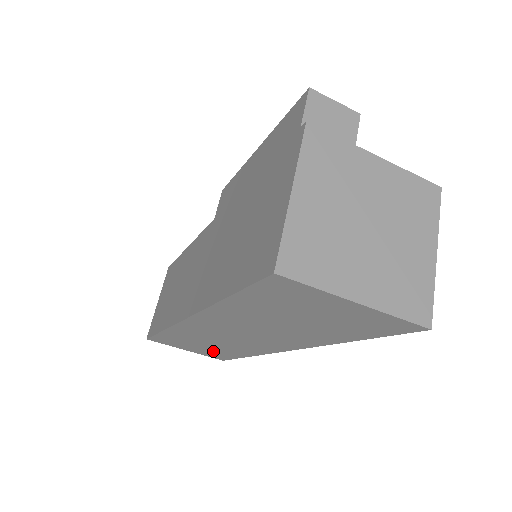
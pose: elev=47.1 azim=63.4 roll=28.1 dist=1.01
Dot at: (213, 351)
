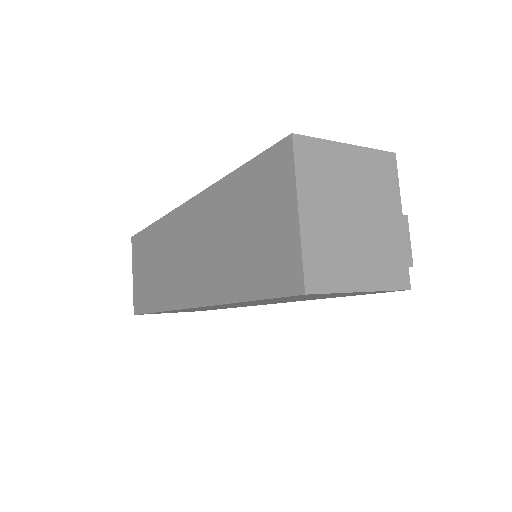
Dot at: (146, 286)
